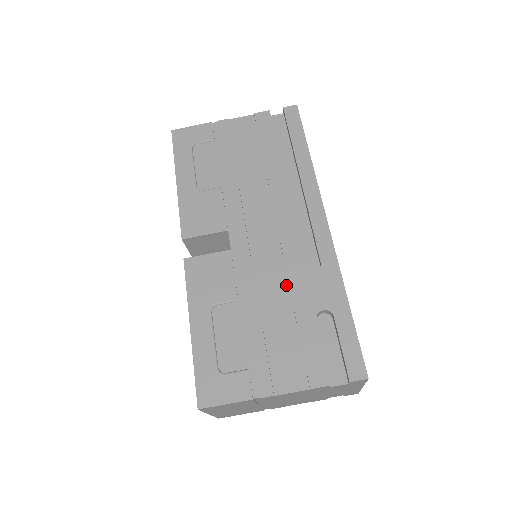
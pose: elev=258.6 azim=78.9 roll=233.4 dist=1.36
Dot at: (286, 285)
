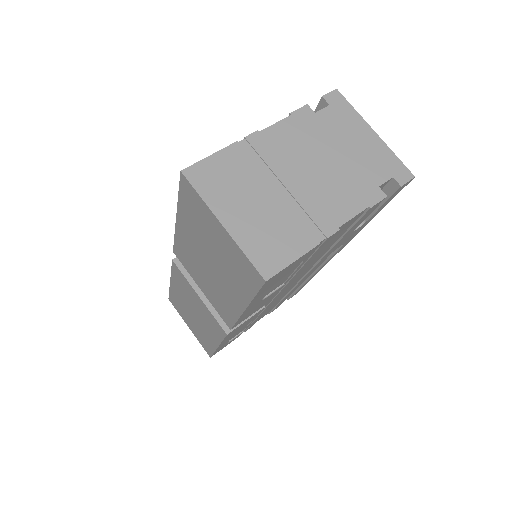
Dot at: occluded
